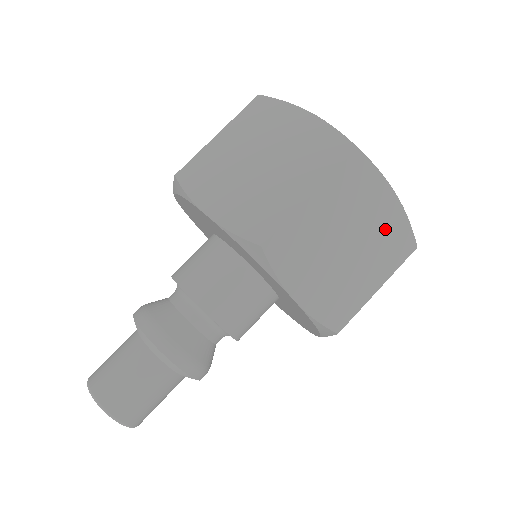
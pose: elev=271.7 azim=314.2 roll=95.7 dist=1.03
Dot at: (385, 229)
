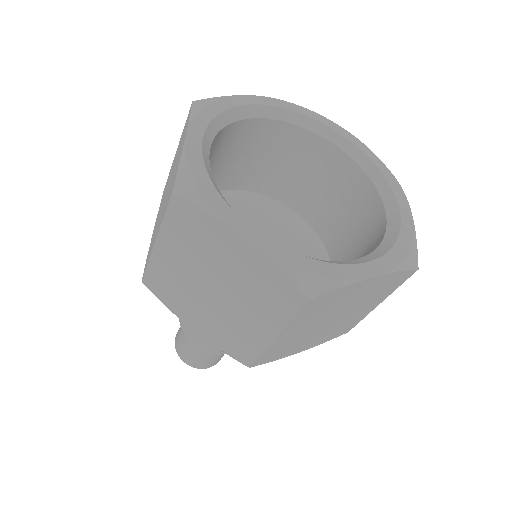
Dot at: (372, 291)
